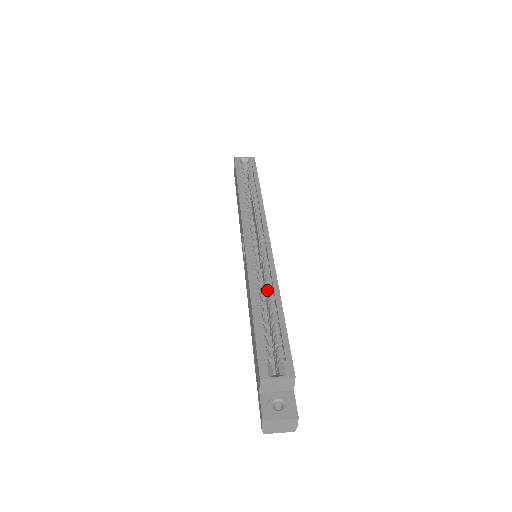
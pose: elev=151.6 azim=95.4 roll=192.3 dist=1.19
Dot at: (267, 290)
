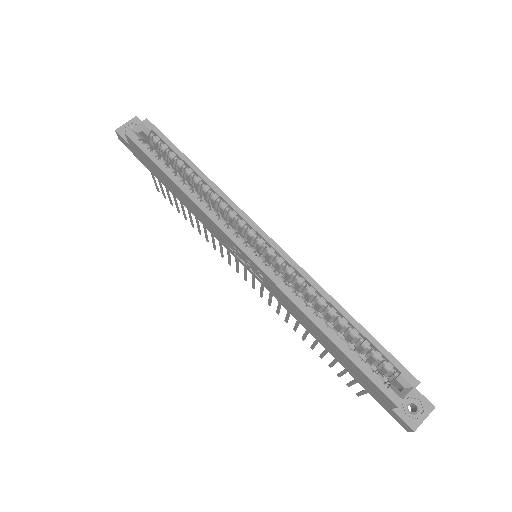
Dot at: (320, 305)
